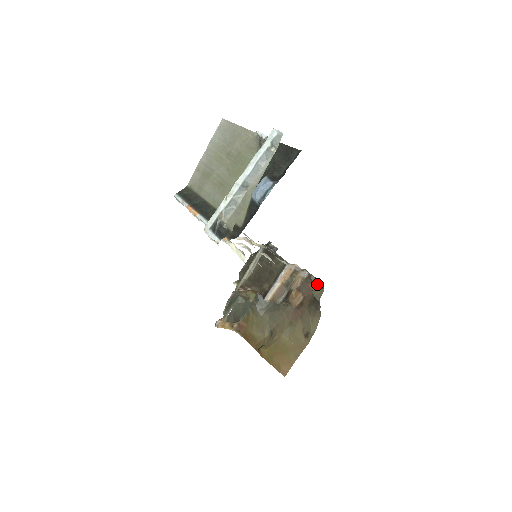
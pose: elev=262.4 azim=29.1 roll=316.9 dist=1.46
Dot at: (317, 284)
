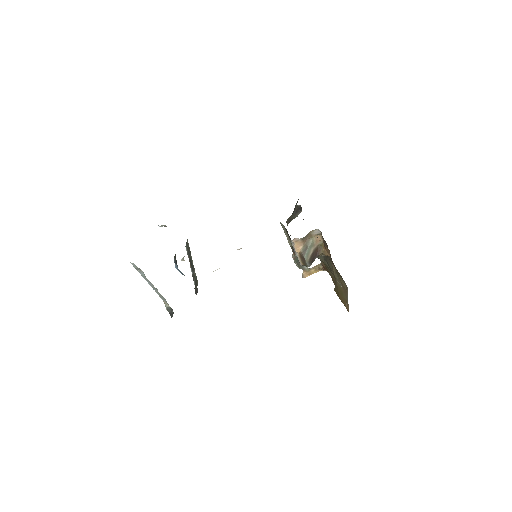
Dot at: occluded
